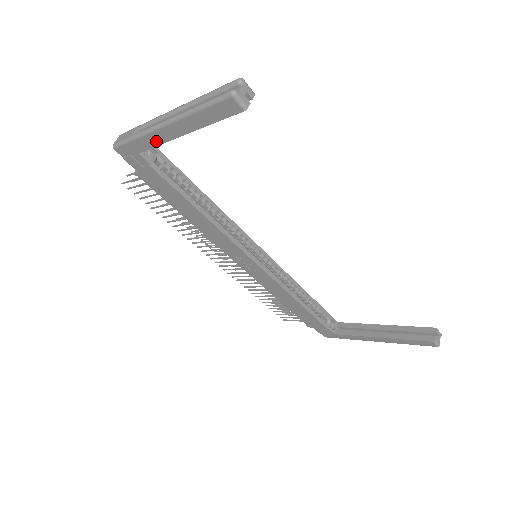
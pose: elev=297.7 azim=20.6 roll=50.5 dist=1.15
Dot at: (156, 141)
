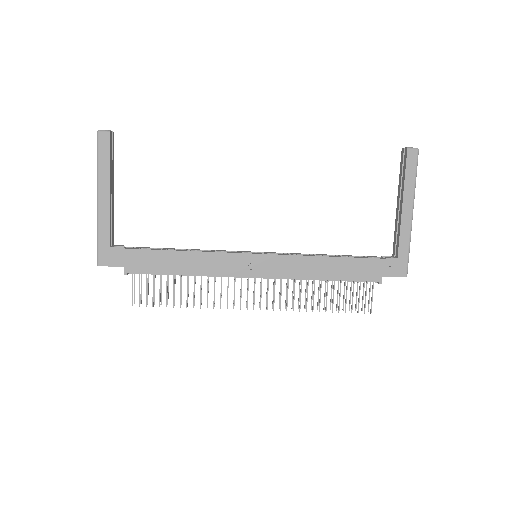
Dot at: (106, 219)
